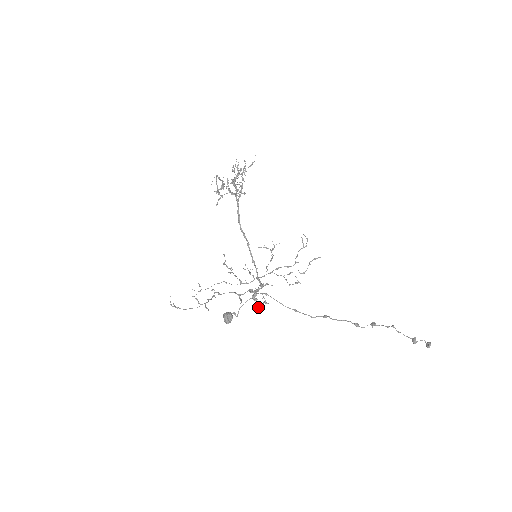
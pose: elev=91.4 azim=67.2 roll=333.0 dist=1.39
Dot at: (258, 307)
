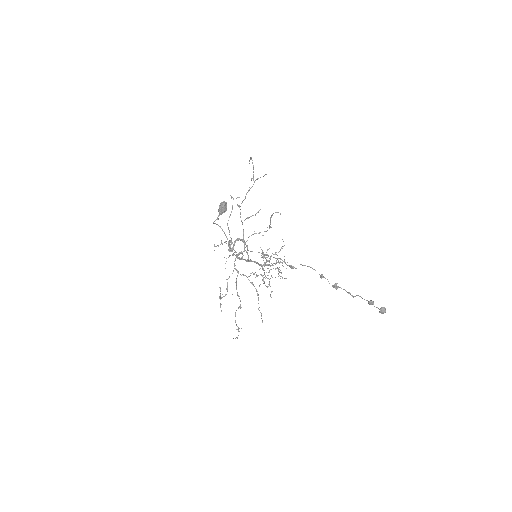
Dot at: occluded
